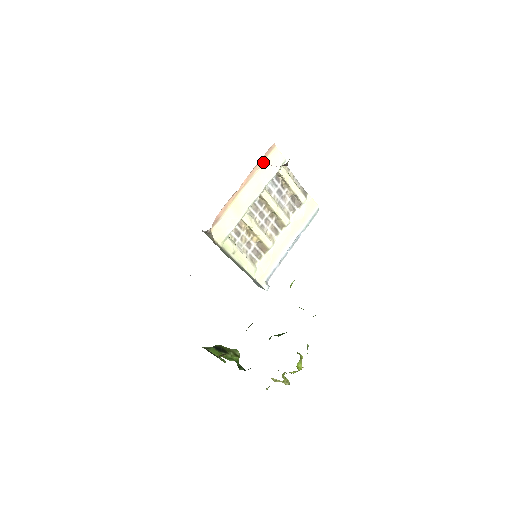
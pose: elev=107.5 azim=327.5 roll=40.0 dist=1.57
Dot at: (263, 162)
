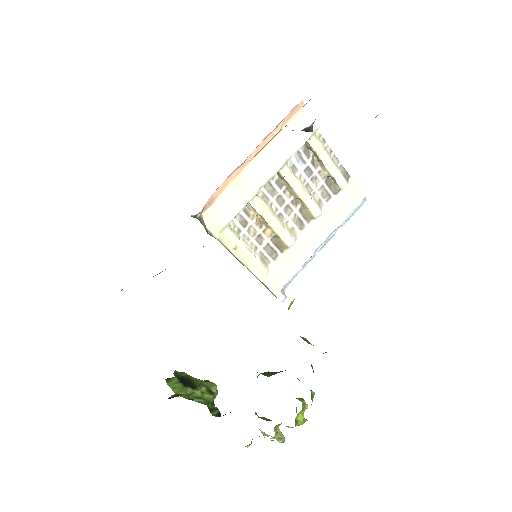
Dot at: (284, 126)
